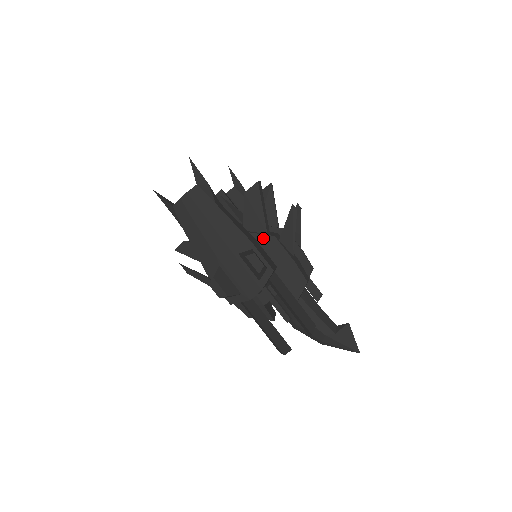
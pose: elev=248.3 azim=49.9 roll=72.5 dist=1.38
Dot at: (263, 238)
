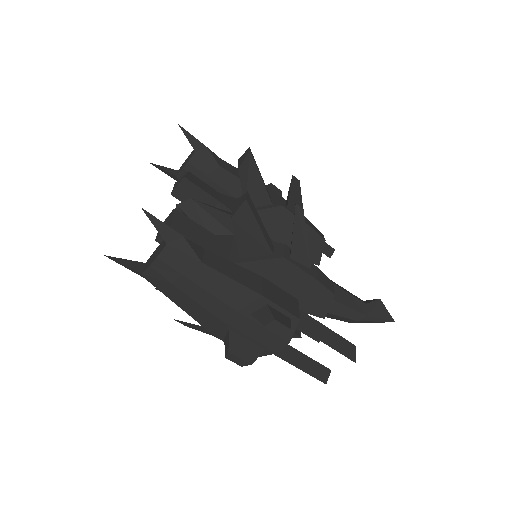
Dot at: (269, 263)
